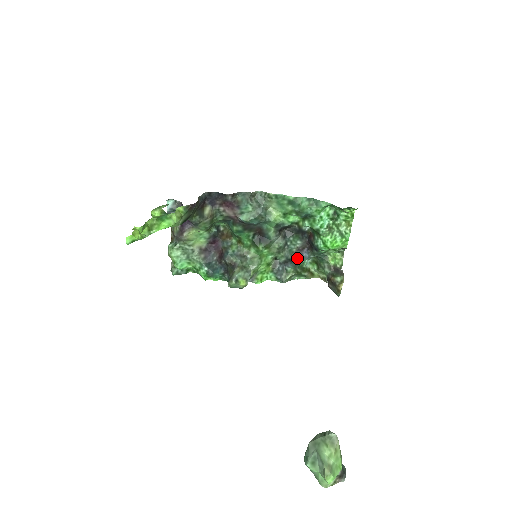
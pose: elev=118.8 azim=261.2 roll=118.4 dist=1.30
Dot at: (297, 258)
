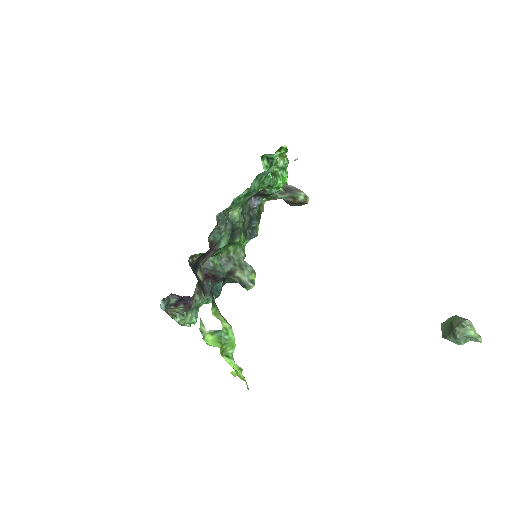
Dot at: (251, 210)
